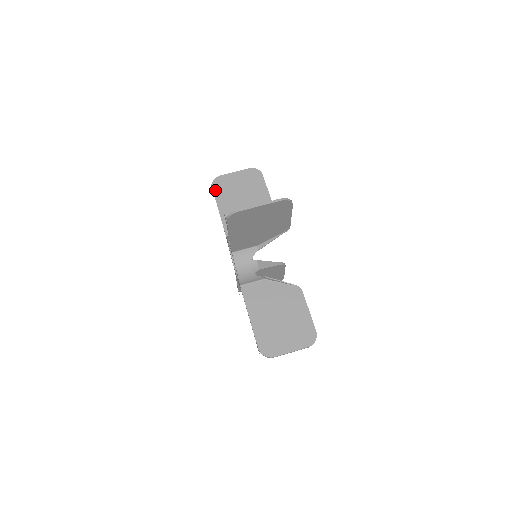
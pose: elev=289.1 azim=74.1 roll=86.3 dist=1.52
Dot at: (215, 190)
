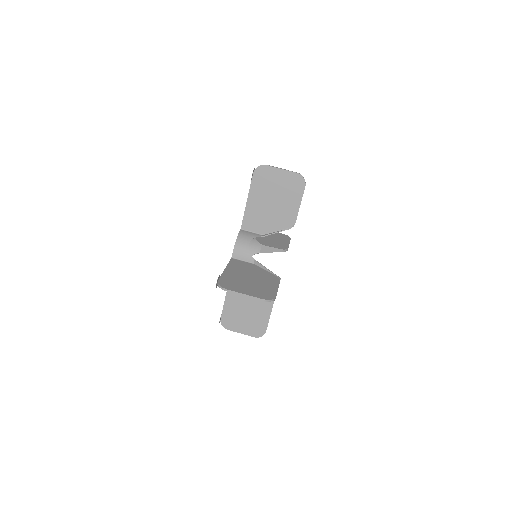
Dot at: occluded
